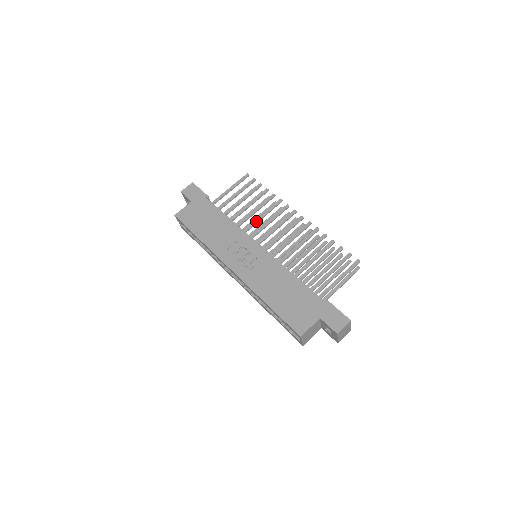
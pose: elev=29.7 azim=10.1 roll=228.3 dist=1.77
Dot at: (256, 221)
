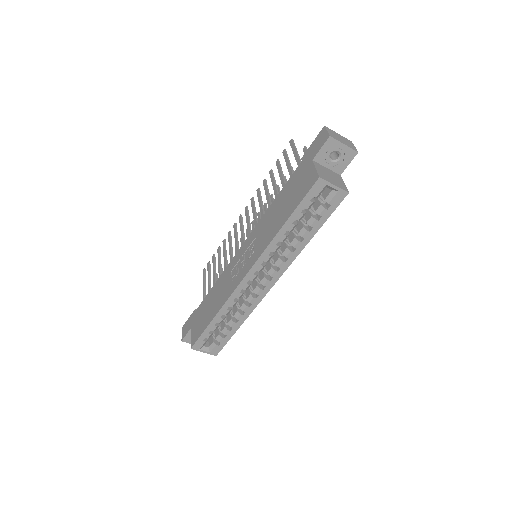
Dot at: (230, 255)
